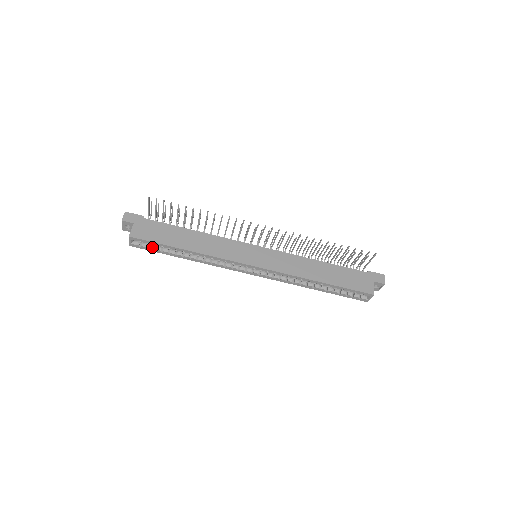
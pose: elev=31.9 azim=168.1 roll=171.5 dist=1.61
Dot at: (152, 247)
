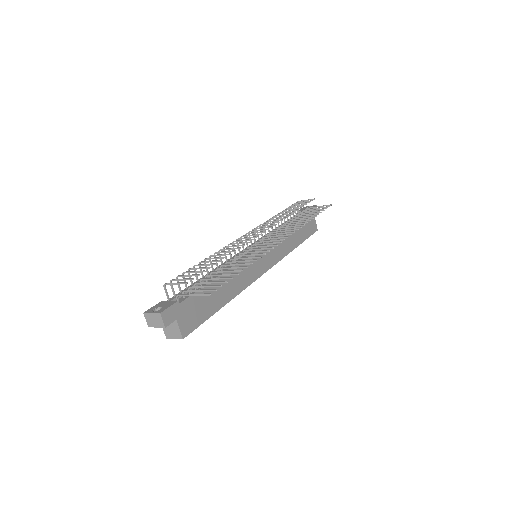
Dot at: occluded
